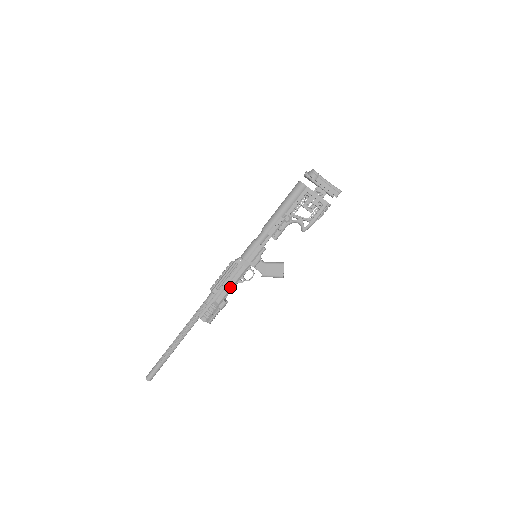
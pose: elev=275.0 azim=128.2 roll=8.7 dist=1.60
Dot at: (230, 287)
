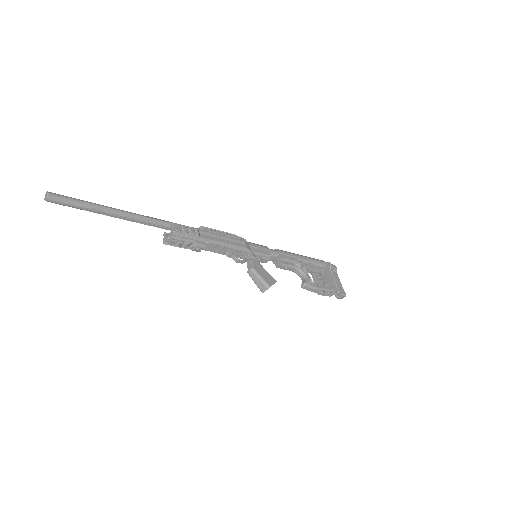
Dot at: (222, 241)
